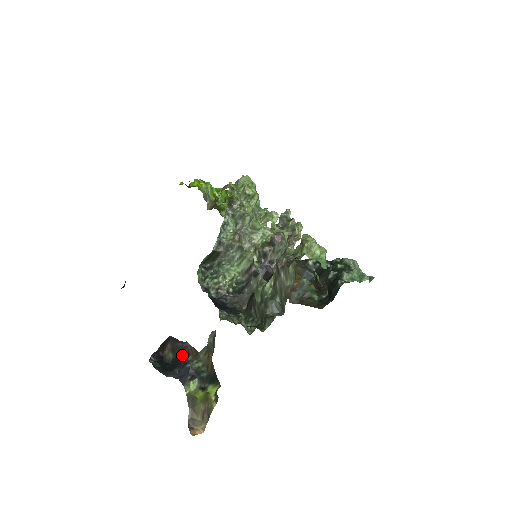
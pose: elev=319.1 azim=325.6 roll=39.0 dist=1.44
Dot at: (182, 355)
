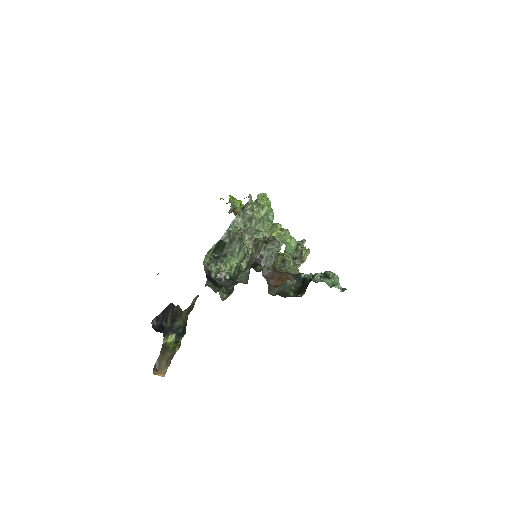
Dot at: (174, 318)
